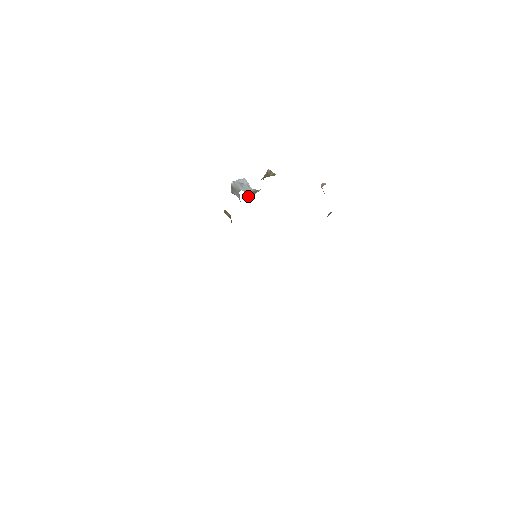
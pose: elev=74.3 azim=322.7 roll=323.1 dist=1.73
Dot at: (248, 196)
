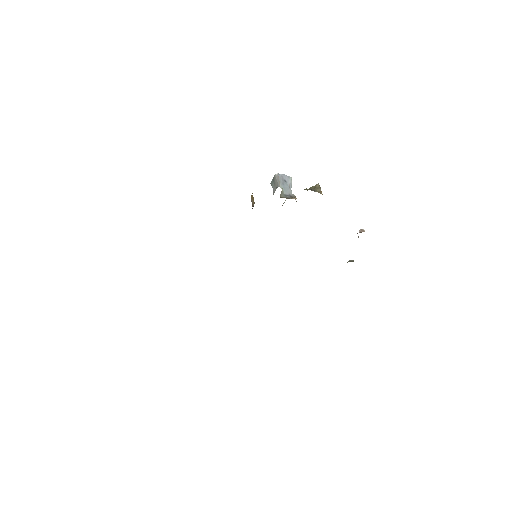
Dot at: (282, 197)
